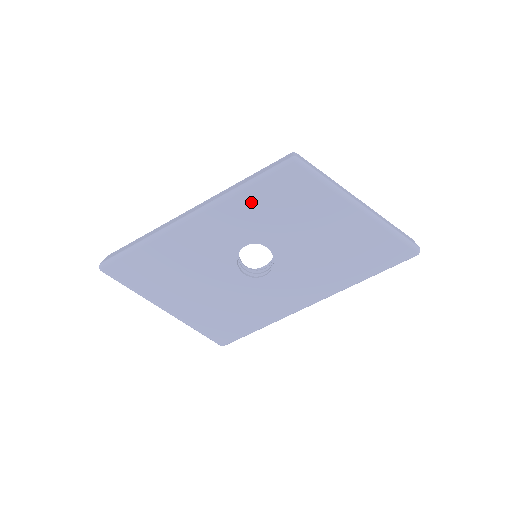
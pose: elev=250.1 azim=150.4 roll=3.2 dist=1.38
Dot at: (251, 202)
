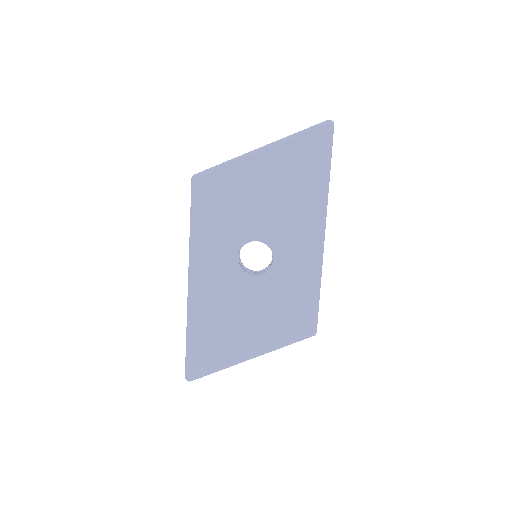
Dot at: (206, 231)
